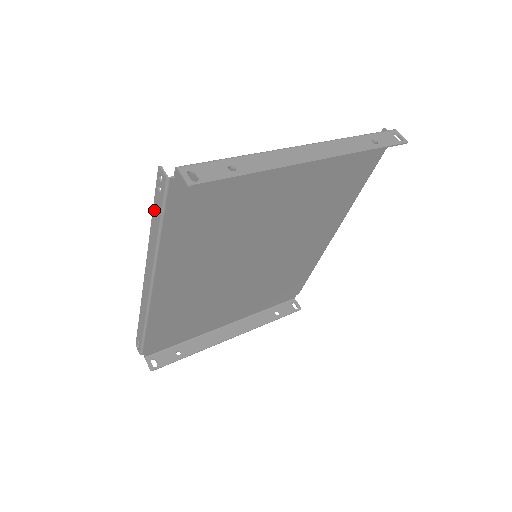
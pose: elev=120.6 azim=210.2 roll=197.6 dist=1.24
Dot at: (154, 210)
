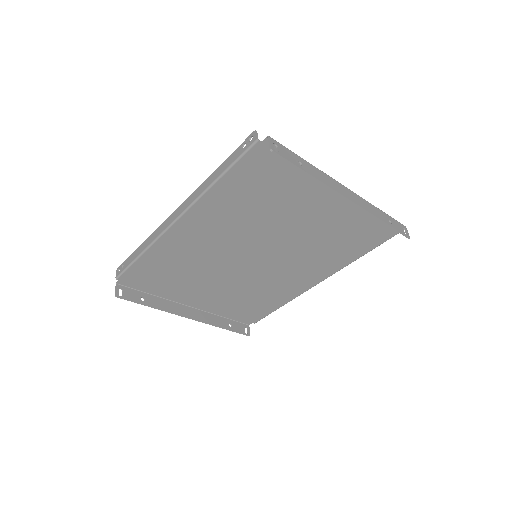
Dot at: (227, 160)
